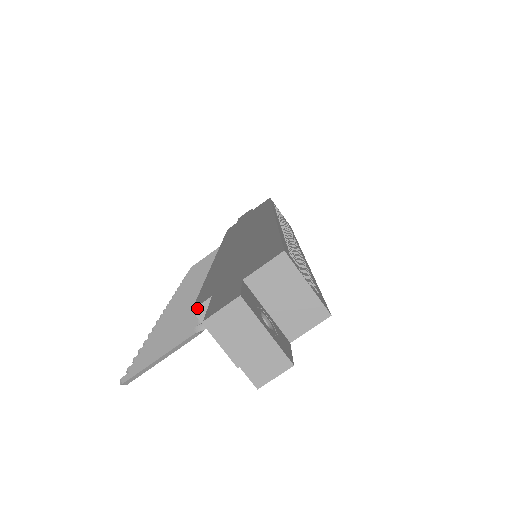
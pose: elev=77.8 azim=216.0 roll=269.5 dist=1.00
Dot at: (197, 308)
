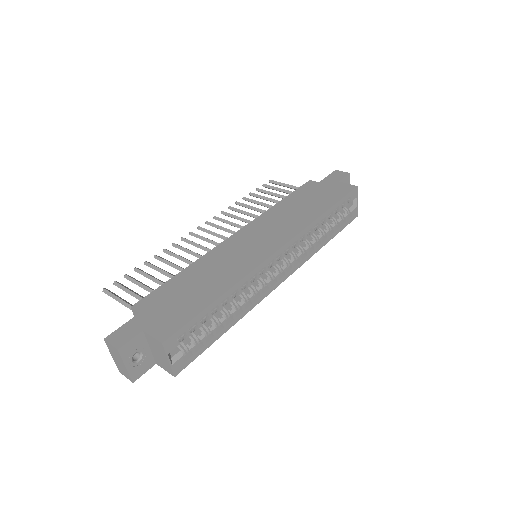
Dot at: (133, 309)
